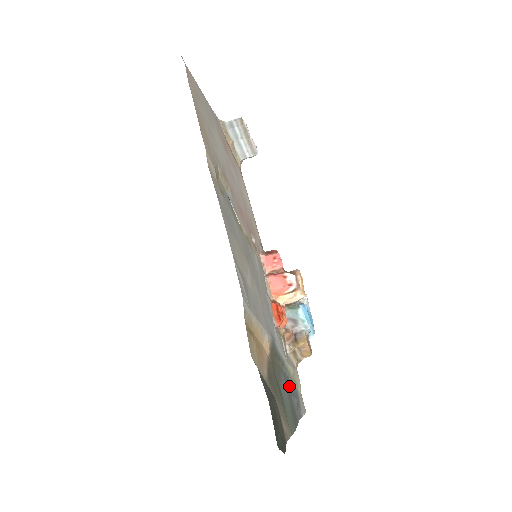
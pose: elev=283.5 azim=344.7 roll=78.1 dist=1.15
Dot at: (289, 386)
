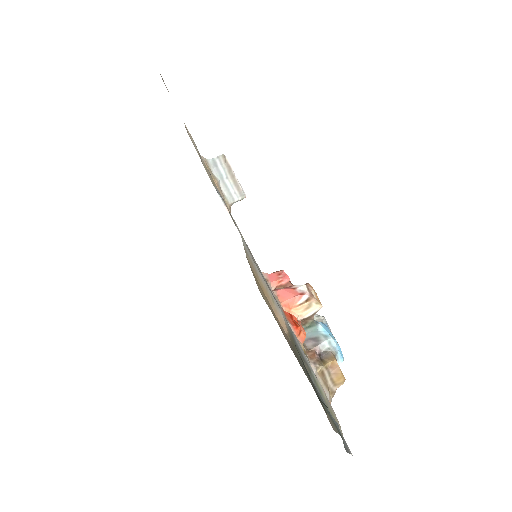
Dot at: occluded
